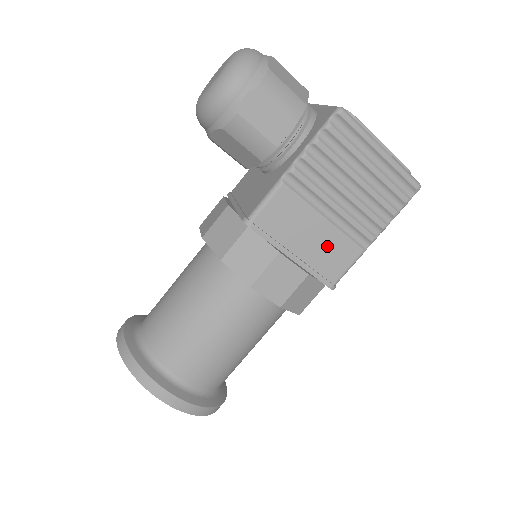
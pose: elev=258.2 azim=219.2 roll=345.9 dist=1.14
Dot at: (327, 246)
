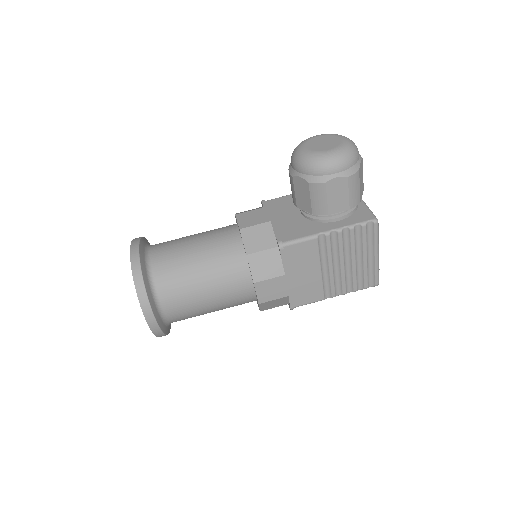
Dot at: (309, 285)
